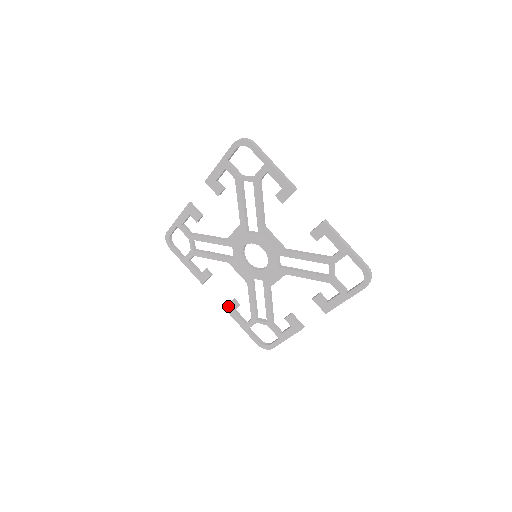
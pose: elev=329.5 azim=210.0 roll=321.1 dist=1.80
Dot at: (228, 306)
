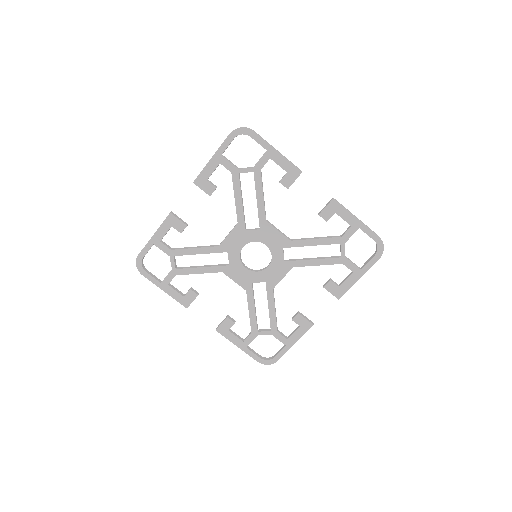
Dot at: (221, 326)
